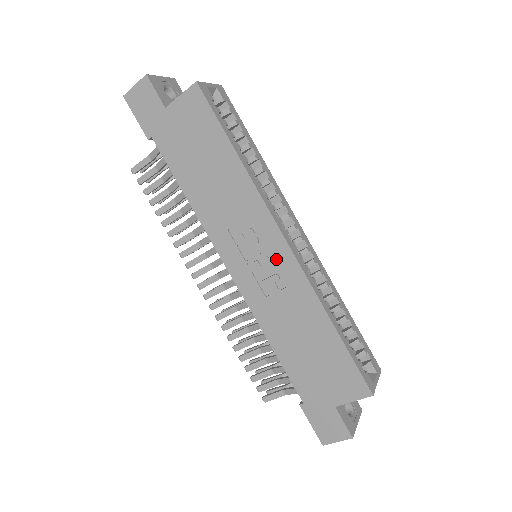
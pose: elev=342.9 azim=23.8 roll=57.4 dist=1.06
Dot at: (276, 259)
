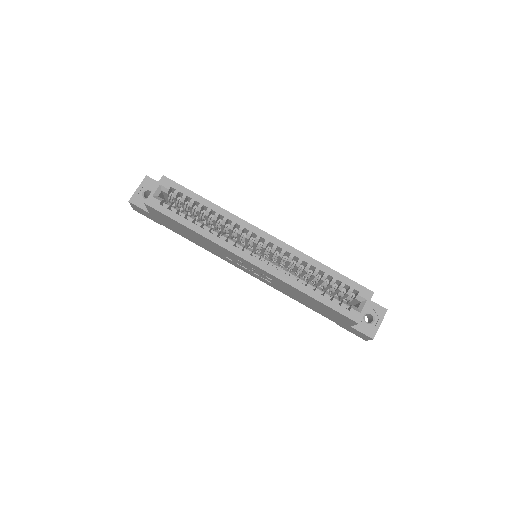
Dot at: (255, 269)
